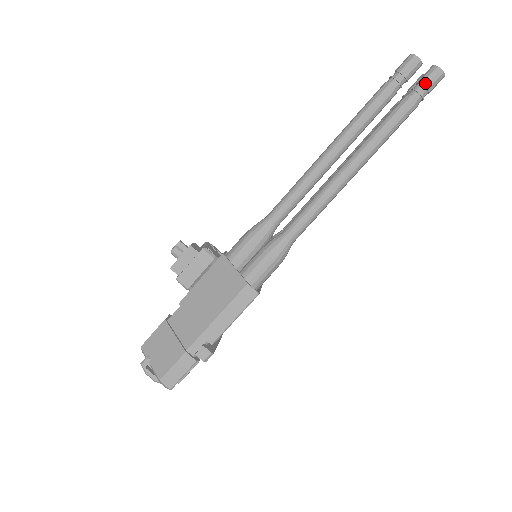
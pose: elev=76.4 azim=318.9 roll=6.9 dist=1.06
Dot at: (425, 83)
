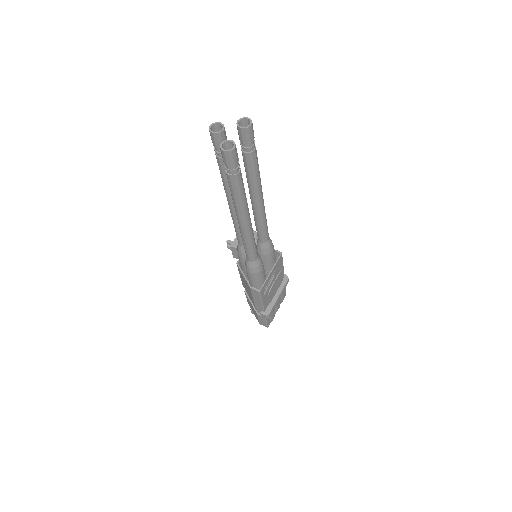
Dot at: (225, 163)
